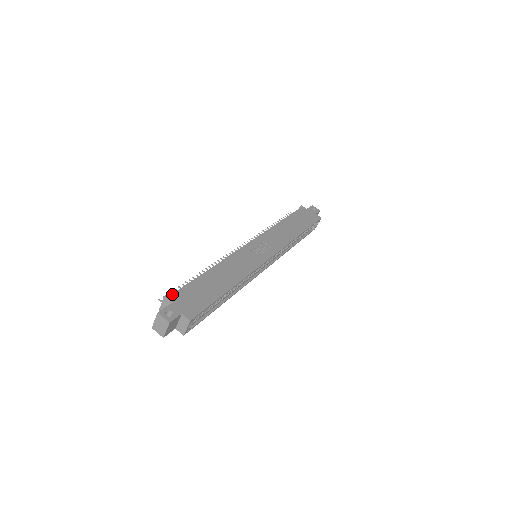
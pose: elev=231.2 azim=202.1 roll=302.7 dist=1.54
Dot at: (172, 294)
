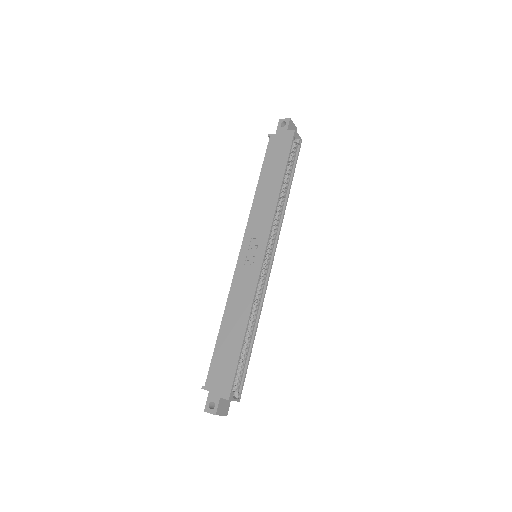
Dot at: (206, 382)
